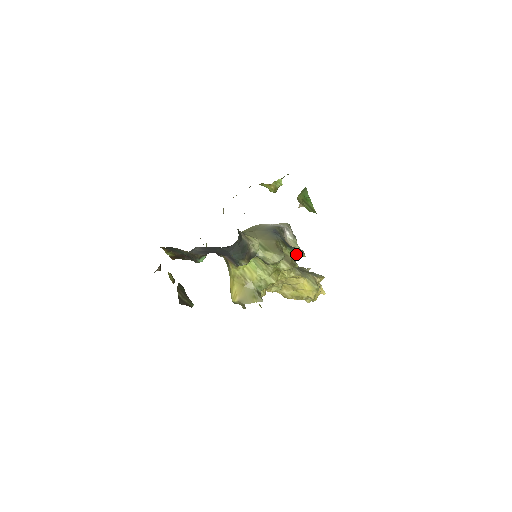
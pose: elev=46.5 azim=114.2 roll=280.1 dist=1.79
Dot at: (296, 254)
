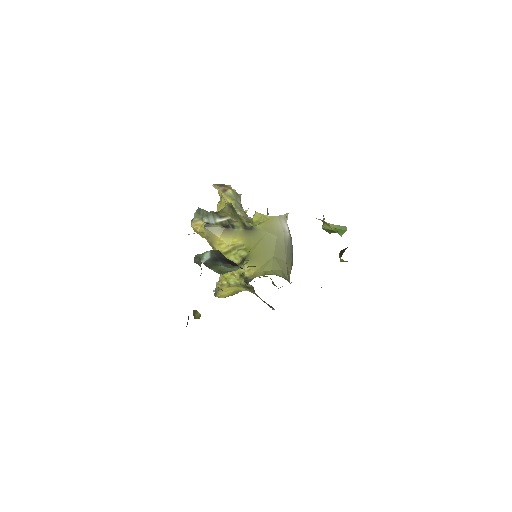
Dot at: occluded
